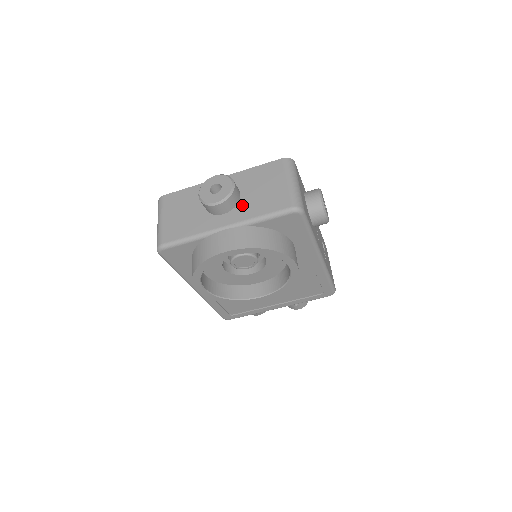
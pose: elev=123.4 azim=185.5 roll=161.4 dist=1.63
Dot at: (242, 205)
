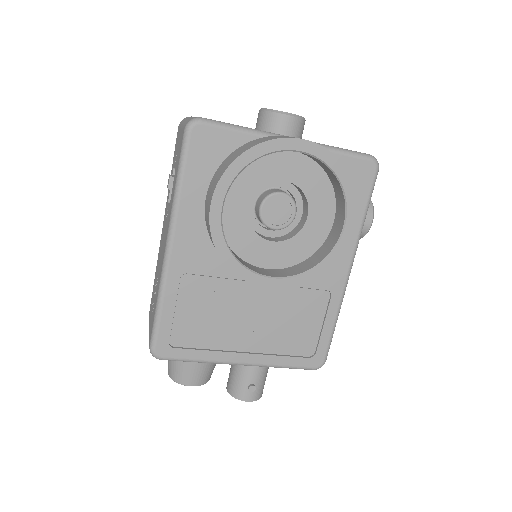
Dot at: occluded
